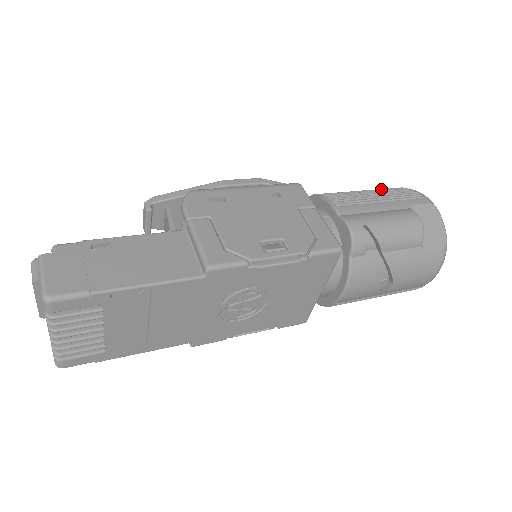
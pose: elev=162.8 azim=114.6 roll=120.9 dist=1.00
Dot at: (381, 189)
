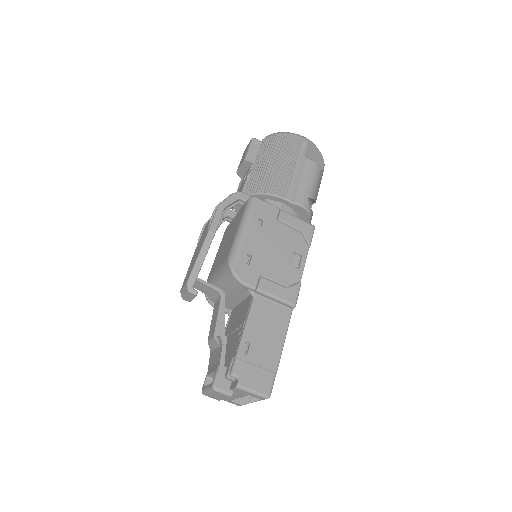
Dot at: (278, 150)
